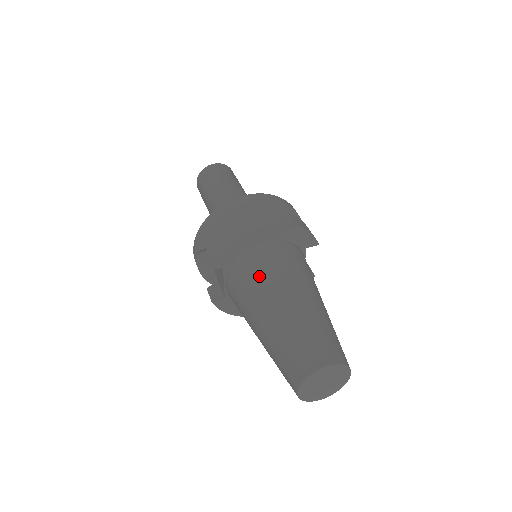
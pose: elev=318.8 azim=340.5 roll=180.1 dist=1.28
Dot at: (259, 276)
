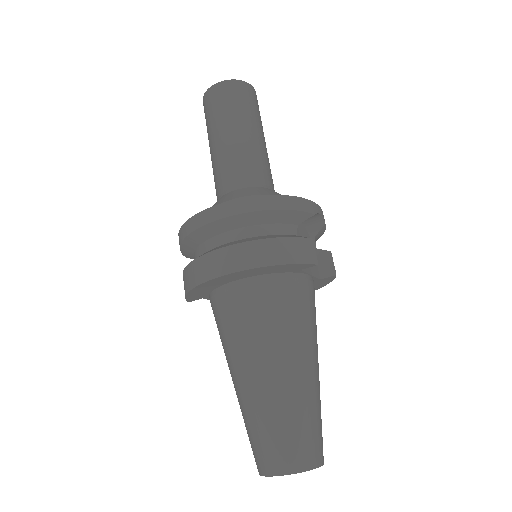
Dot at: (226, 333)
